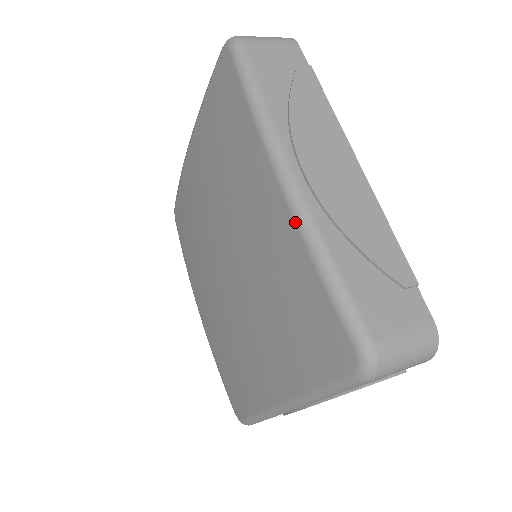
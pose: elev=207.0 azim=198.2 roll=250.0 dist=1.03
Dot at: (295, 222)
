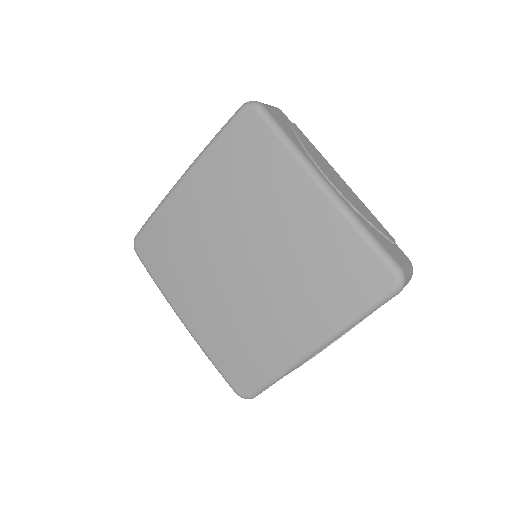
Dot at: (339, 210)
